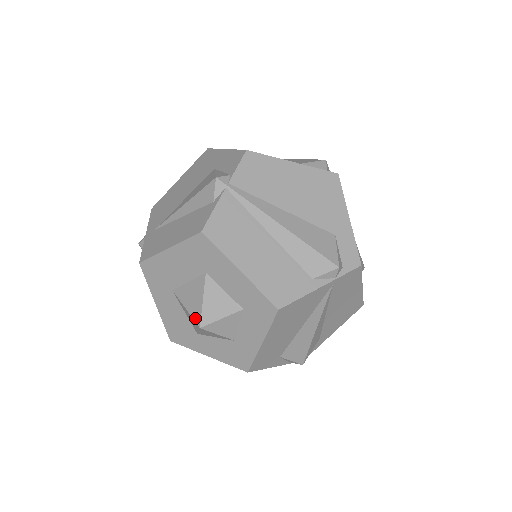
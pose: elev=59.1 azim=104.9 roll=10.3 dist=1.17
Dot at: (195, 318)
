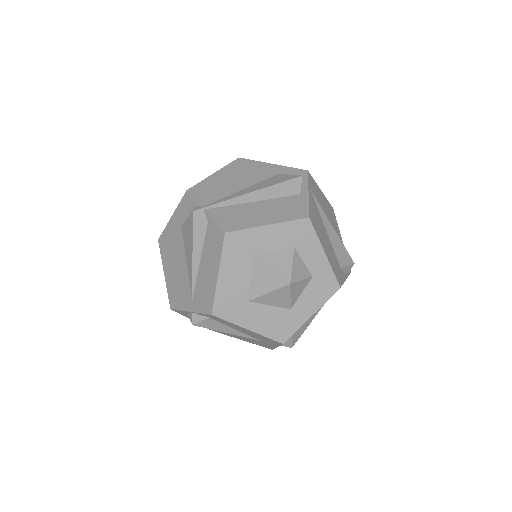
Dot at: (280, 285)
